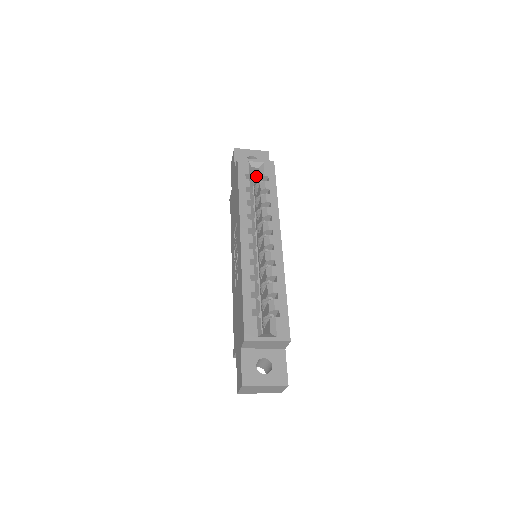
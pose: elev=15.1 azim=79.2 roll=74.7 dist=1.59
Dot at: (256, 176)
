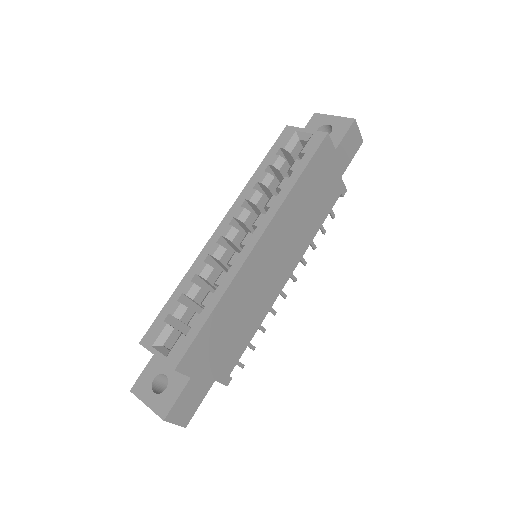
Dot at: occluded
